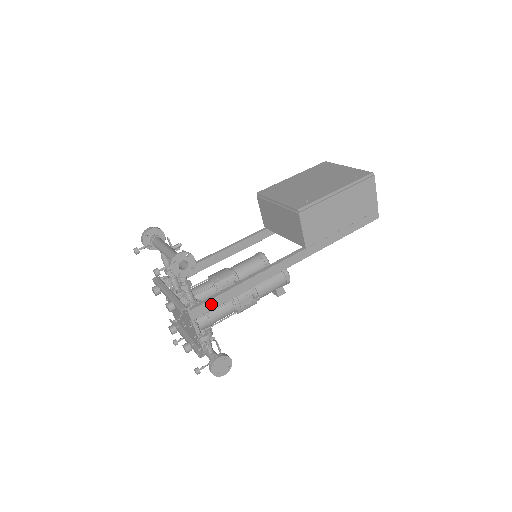
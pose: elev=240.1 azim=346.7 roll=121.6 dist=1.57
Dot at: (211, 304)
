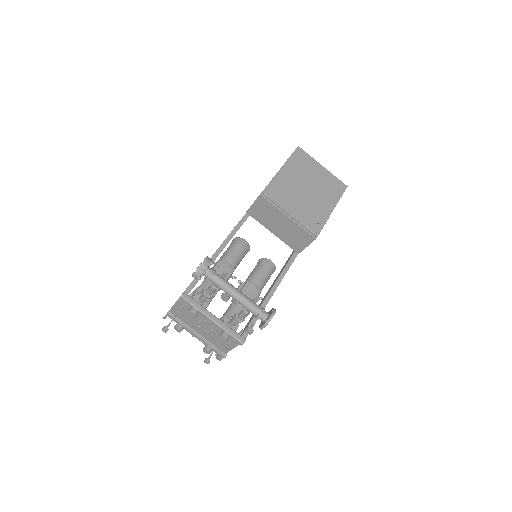
Dot at: occluded
